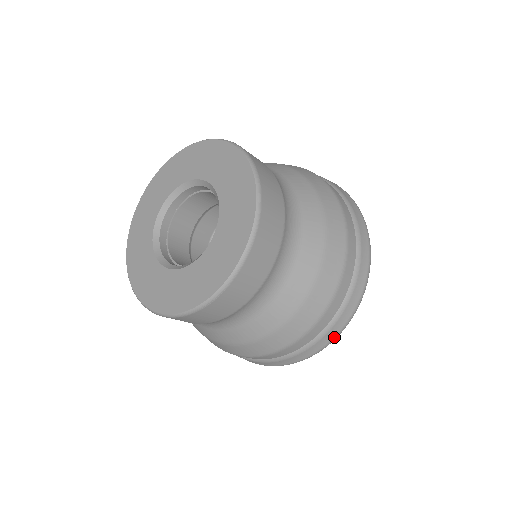
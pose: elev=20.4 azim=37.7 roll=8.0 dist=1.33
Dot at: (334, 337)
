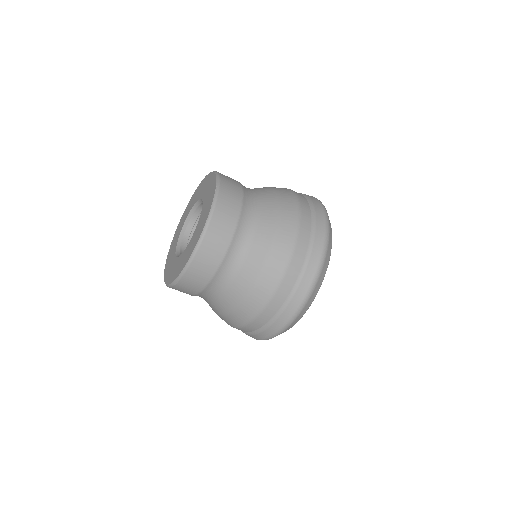
Dot at: (272, 335)
